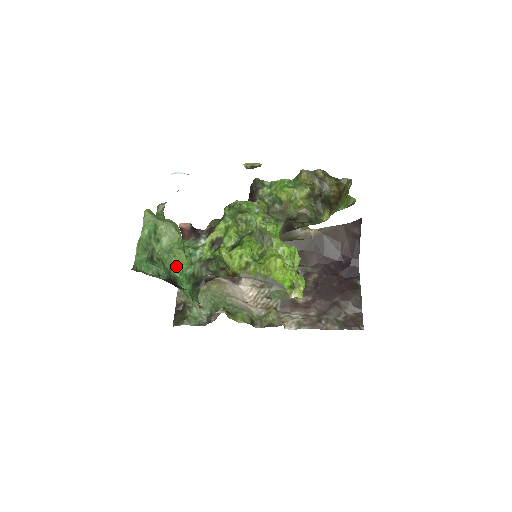
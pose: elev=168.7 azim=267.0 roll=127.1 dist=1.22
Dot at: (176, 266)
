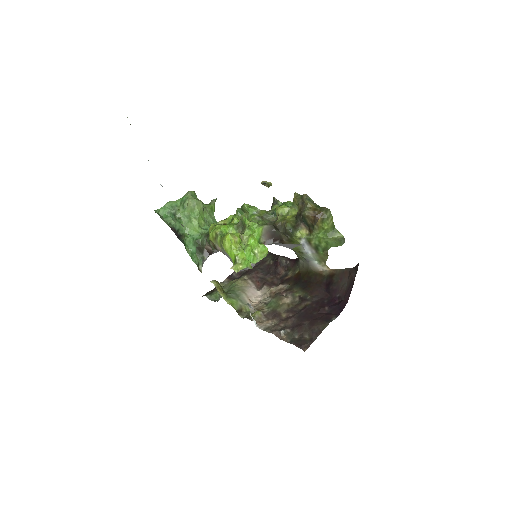
Dot at: (191, 230)
